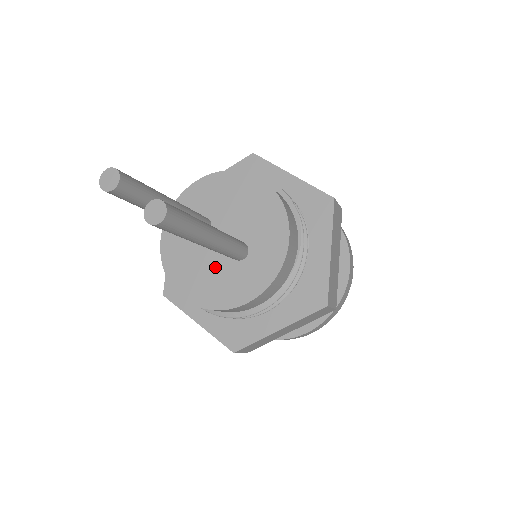
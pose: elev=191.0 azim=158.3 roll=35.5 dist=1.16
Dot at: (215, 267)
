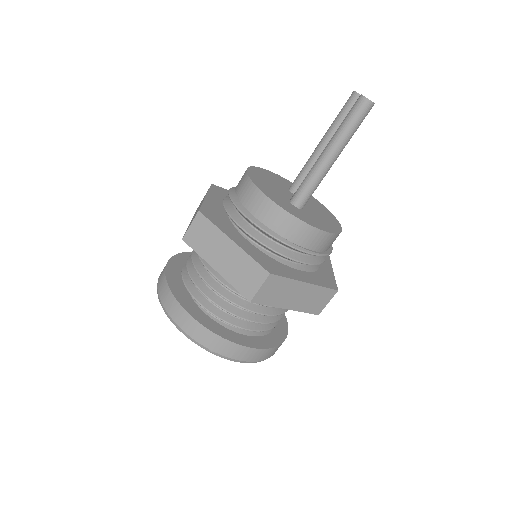
Dot at: (278, 190)
